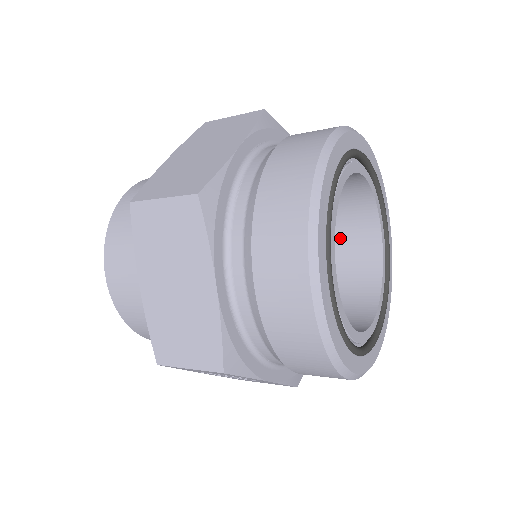
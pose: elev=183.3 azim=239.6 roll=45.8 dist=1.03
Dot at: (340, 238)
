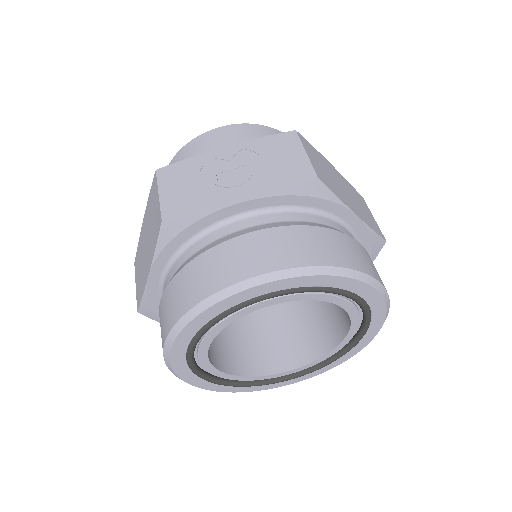
Dot at: occluded
